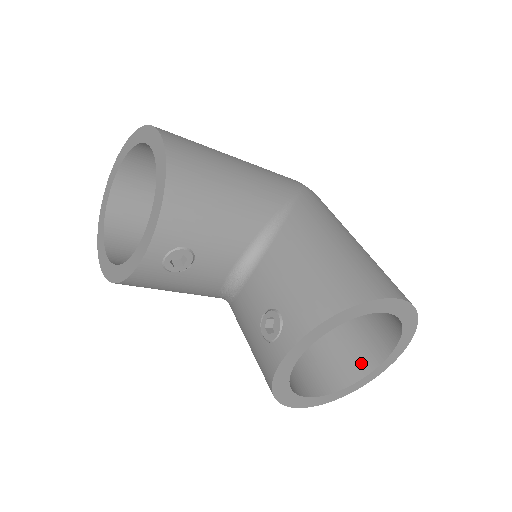
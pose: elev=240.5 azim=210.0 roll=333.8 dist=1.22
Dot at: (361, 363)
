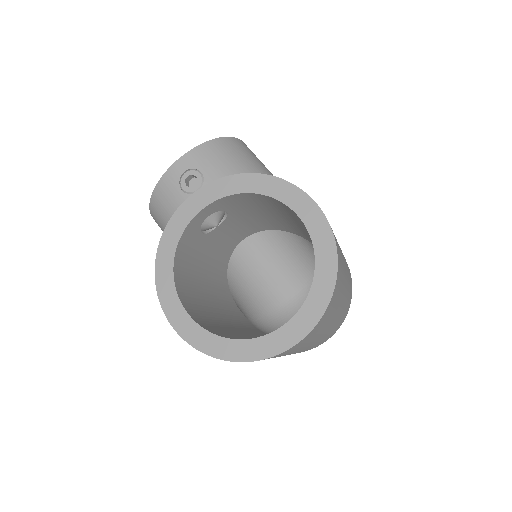
Dot at: occluded
